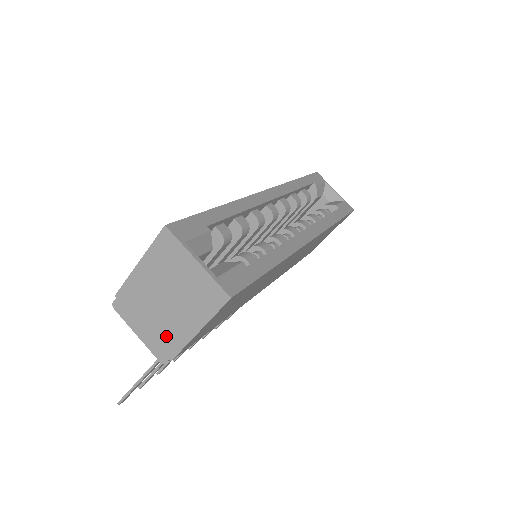
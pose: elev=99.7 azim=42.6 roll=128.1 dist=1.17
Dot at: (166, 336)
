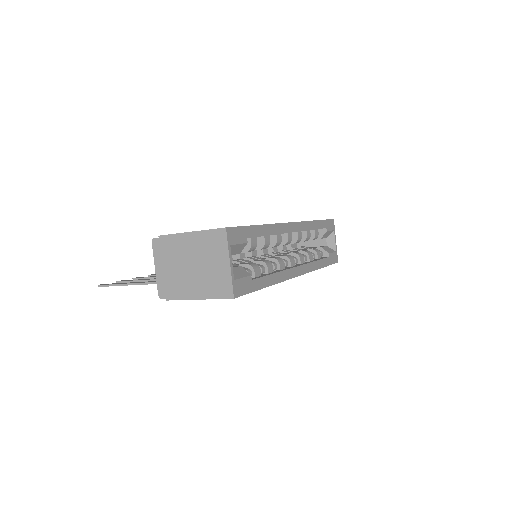
Dot at: (175, 285)
